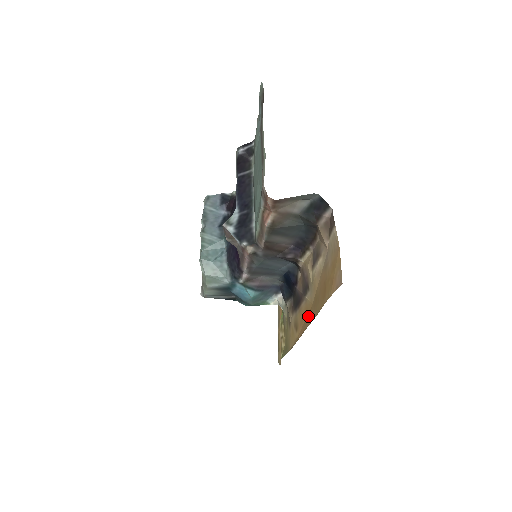
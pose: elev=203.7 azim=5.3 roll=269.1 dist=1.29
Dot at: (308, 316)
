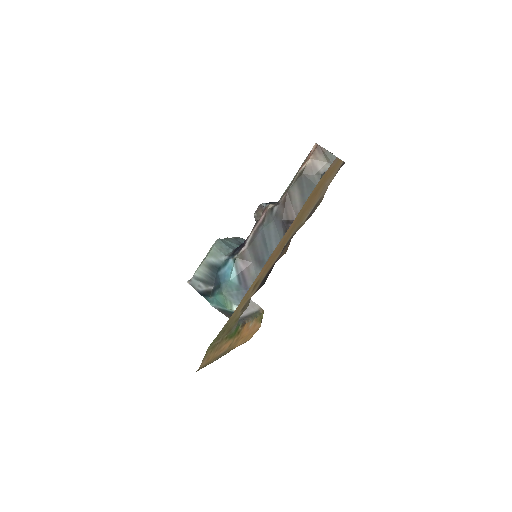
Dot at: (282, 244)
